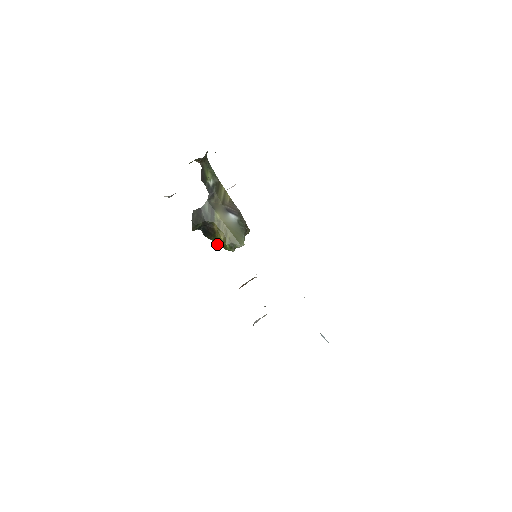
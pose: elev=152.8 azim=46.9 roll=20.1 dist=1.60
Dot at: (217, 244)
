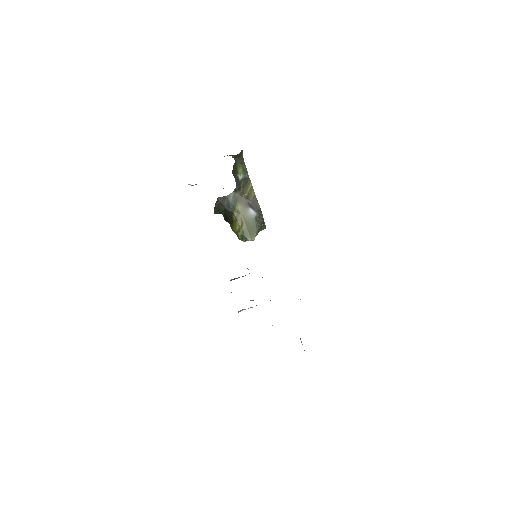
Dot at: (233, 231)
